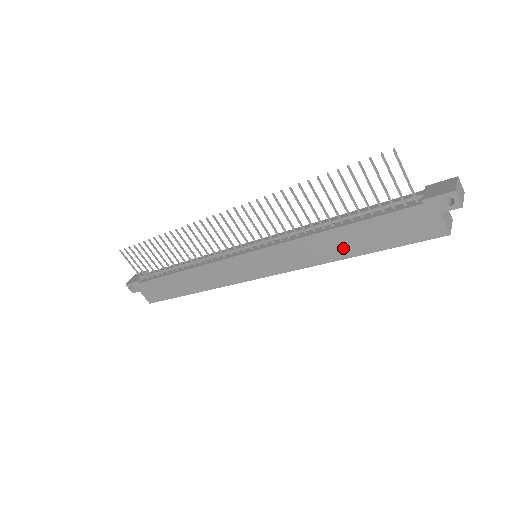
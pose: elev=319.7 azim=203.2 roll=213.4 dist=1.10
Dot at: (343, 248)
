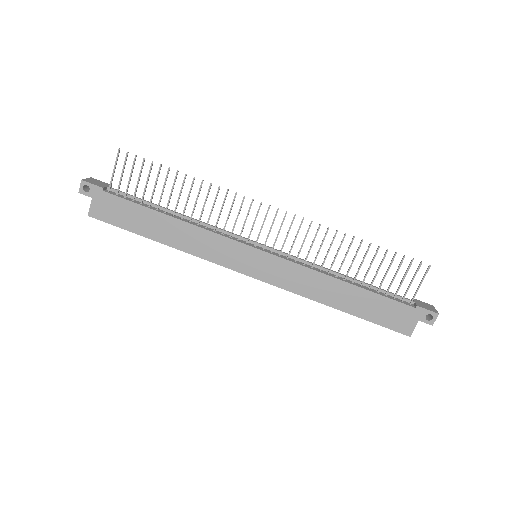
Dot at: (338, 299)
